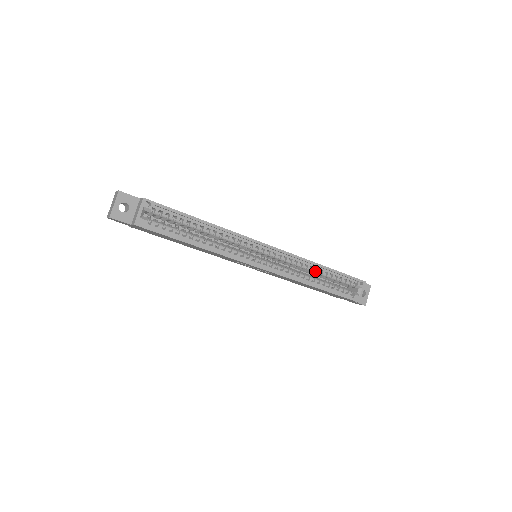
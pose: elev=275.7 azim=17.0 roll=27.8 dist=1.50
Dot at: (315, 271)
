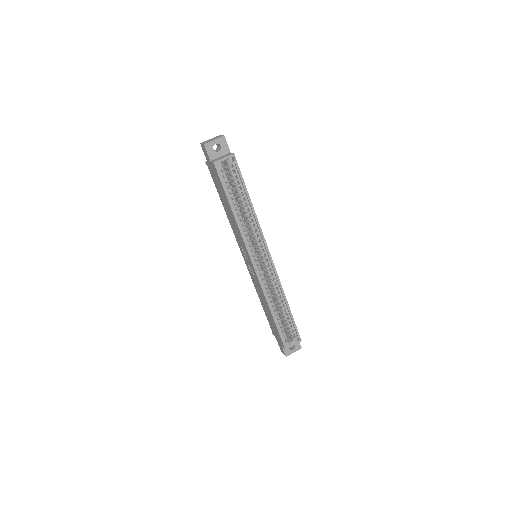
Dot at: (280, 301)
